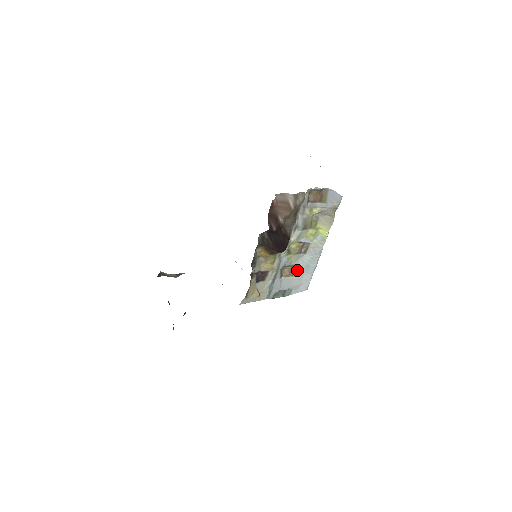
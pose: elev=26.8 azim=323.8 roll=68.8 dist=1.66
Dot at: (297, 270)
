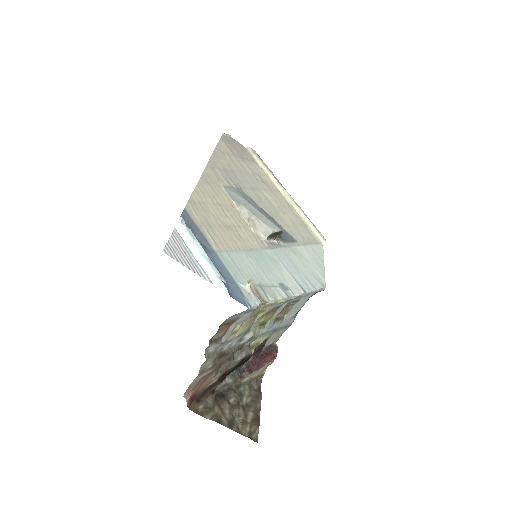
Dot at: (293, 301)
